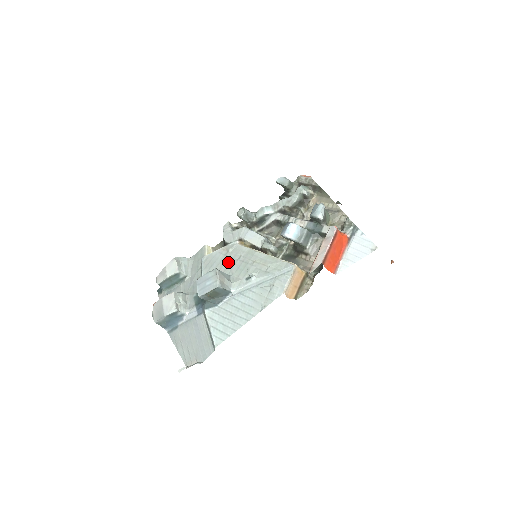
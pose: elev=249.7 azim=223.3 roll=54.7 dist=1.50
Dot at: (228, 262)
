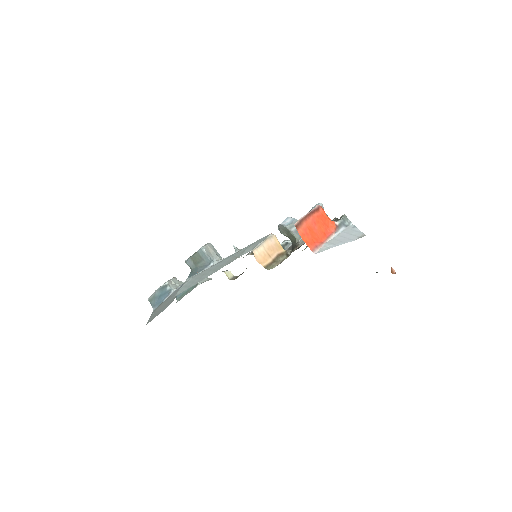
Dot at: occluded
